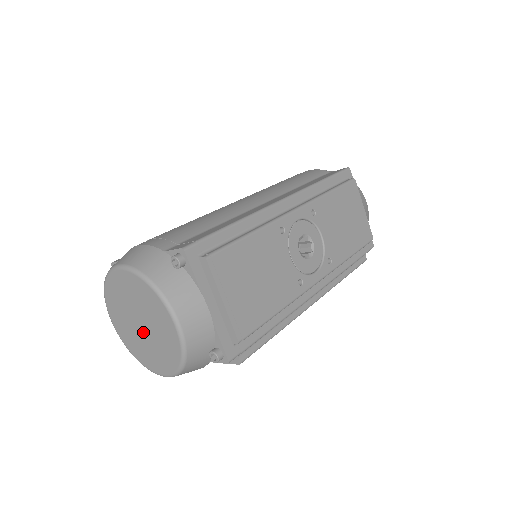
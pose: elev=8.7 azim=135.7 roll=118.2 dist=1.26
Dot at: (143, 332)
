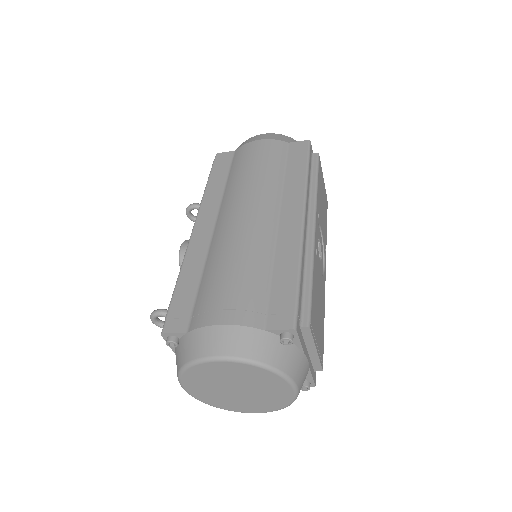
Dot at: (238, 394)
